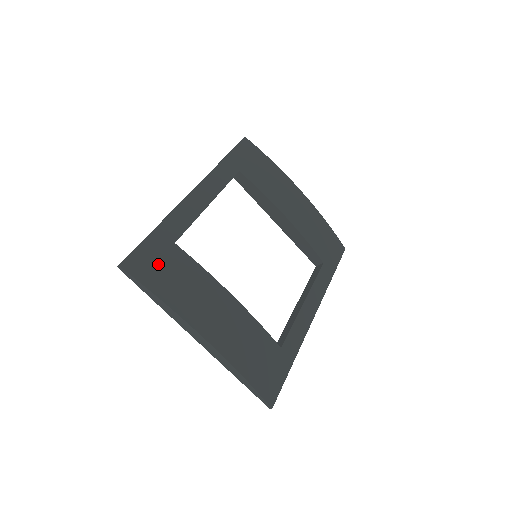
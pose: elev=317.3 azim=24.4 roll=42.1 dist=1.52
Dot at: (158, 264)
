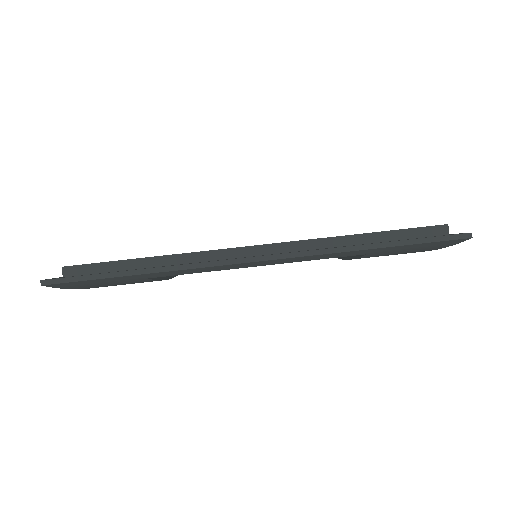
Dot at: (101, 284)
